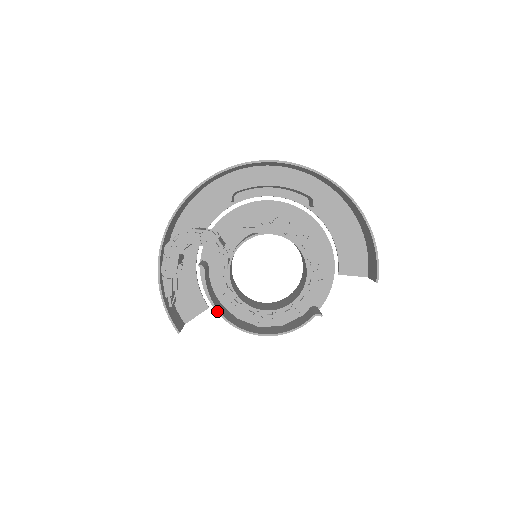
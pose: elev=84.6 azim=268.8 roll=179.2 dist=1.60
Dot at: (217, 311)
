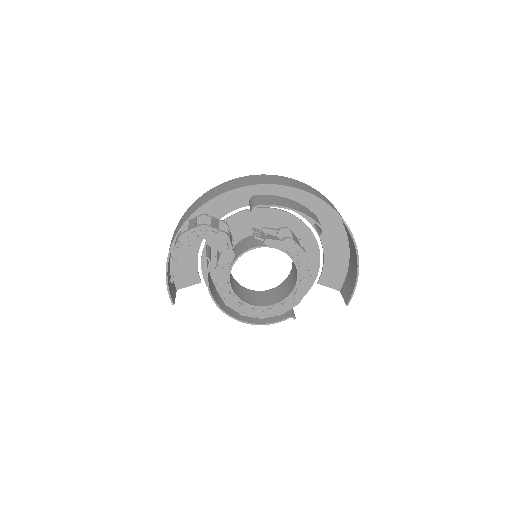
Dot at: (211, 296)
